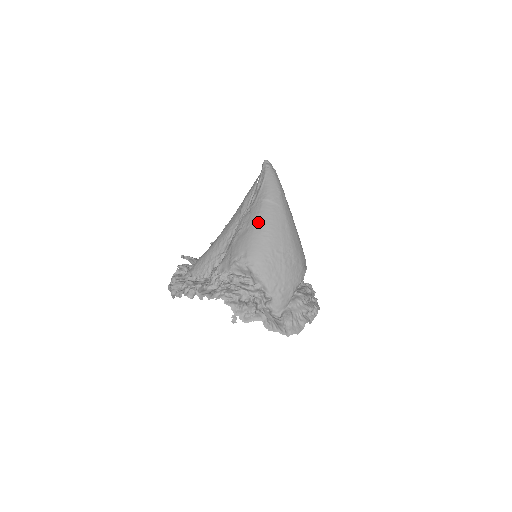
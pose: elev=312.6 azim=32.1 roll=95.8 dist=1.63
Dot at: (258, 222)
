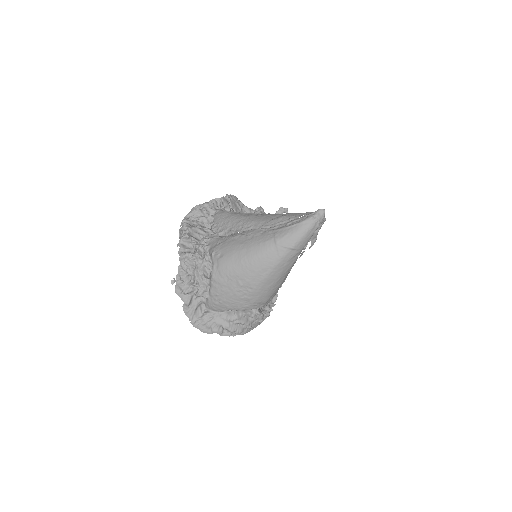
Dot at: (251, 248)
